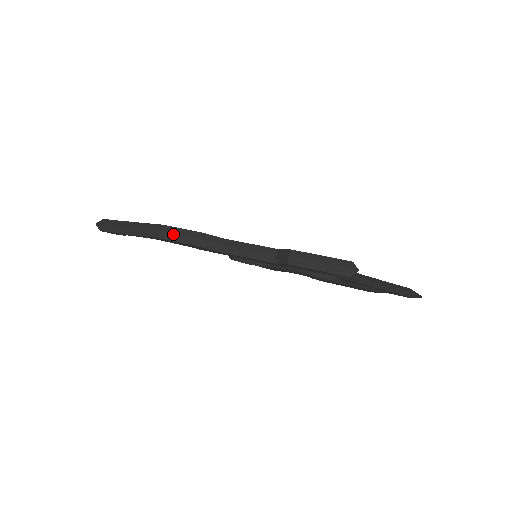
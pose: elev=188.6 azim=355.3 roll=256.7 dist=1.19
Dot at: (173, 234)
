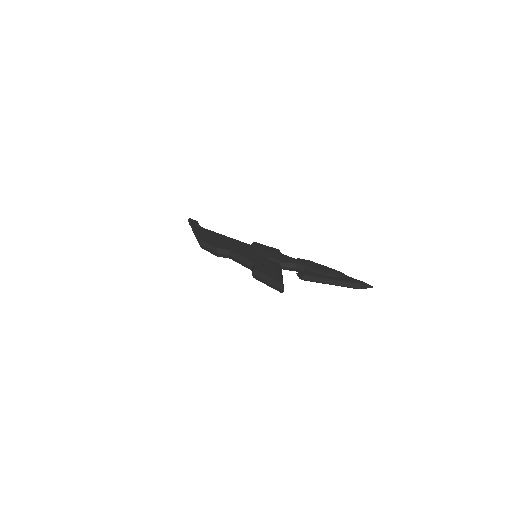
Dot at: (205, 247)
